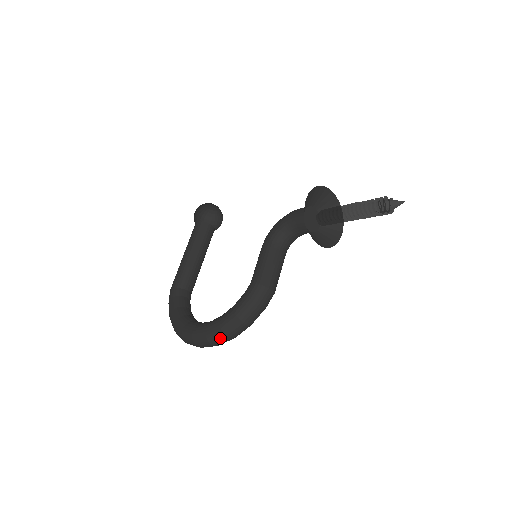
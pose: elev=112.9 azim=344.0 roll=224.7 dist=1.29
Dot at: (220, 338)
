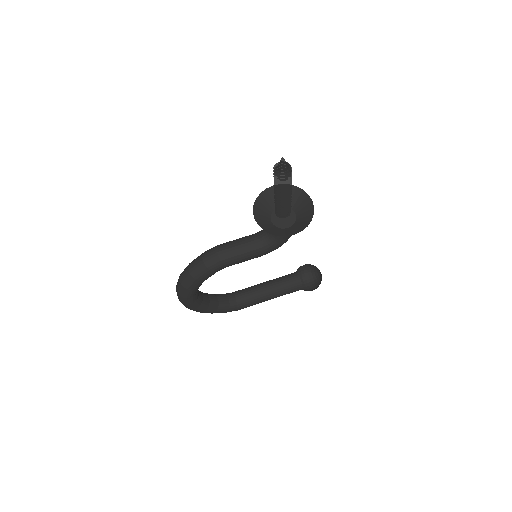
Dot at: (178, 281)
